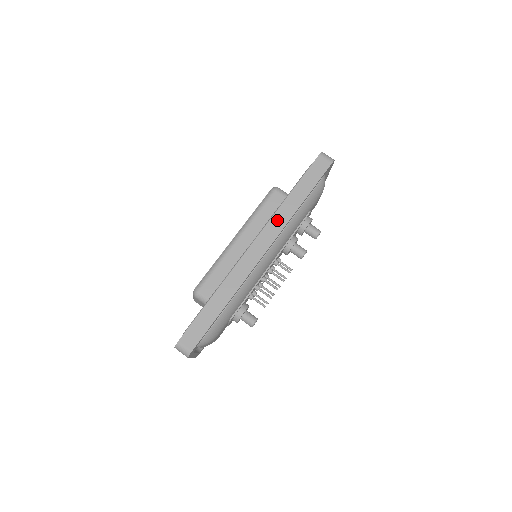
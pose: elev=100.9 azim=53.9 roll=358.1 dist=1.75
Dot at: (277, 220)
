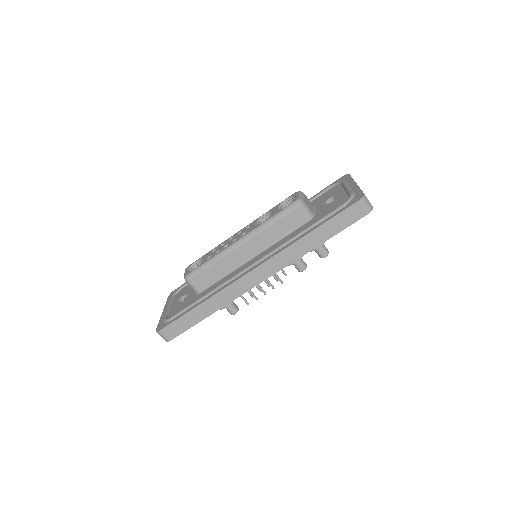
Dot at: (285, 256)
